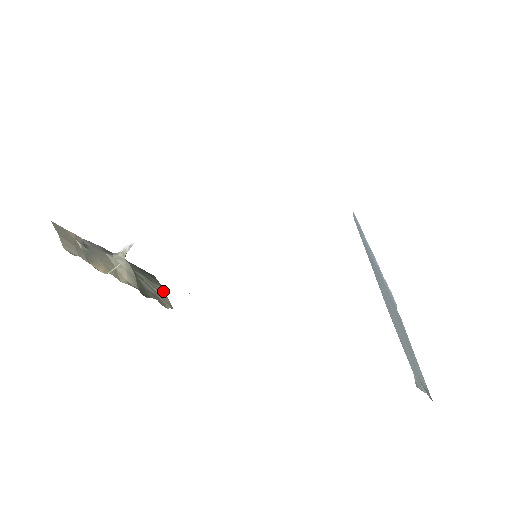
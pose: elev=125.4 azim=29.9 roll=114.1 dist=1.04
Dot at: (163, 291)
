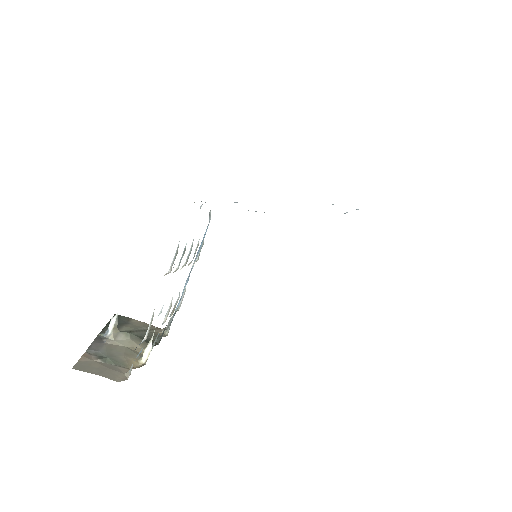
Dot at: (138, 321)
